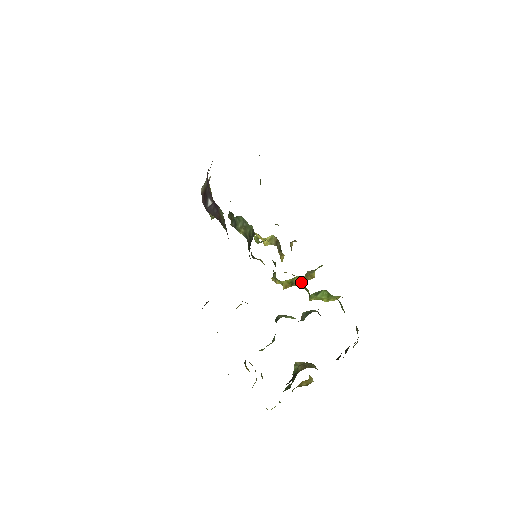
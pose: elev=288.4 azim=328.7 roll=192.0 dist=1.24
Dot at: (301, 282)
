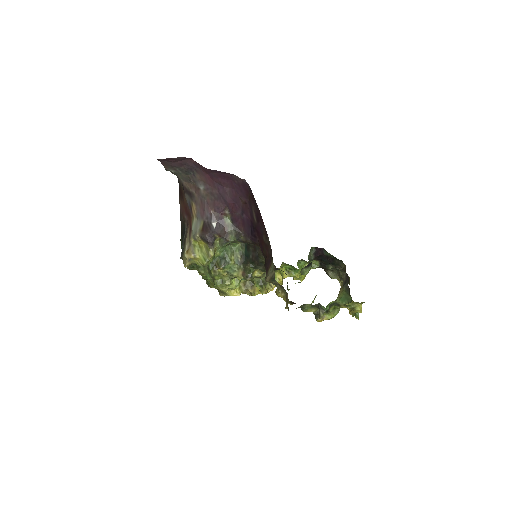
Dot at: (284, 272)
